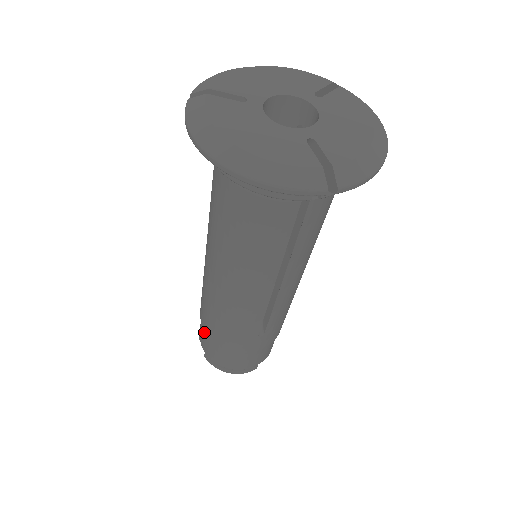
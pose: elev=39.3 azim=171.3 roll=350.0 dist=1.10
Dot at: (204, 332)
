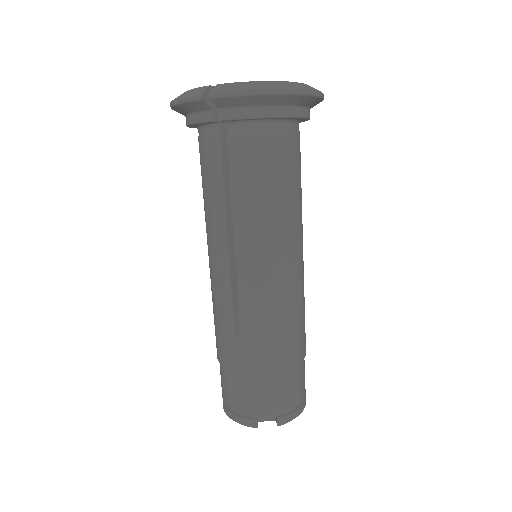
Dot at: occluded
